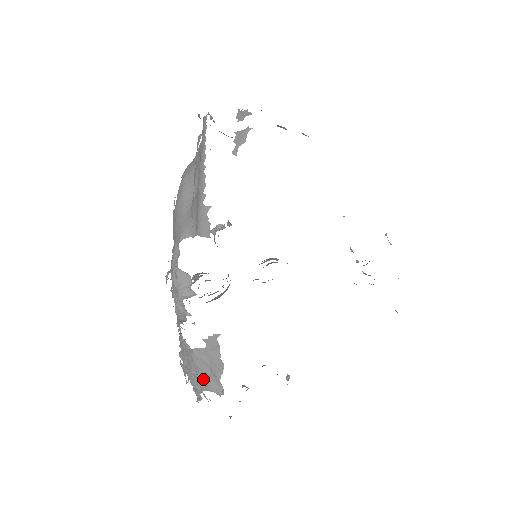
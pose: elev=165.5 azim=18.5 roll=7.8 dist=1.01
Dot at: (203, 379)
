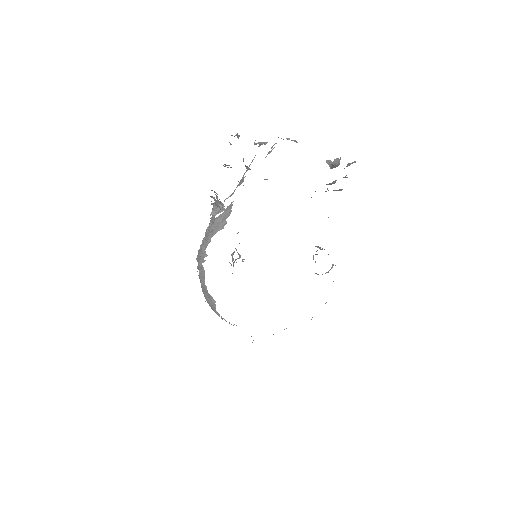
Dot at: (216, 228)
